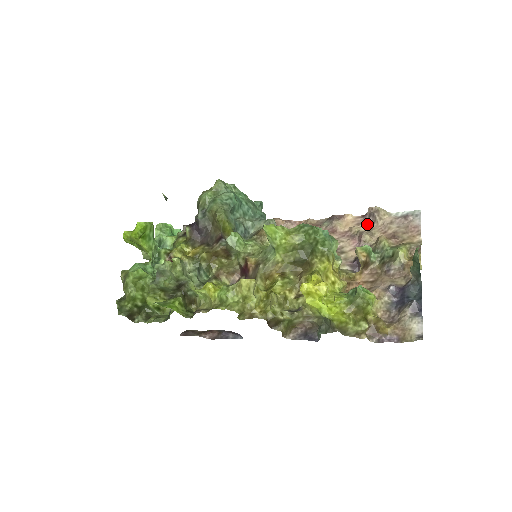
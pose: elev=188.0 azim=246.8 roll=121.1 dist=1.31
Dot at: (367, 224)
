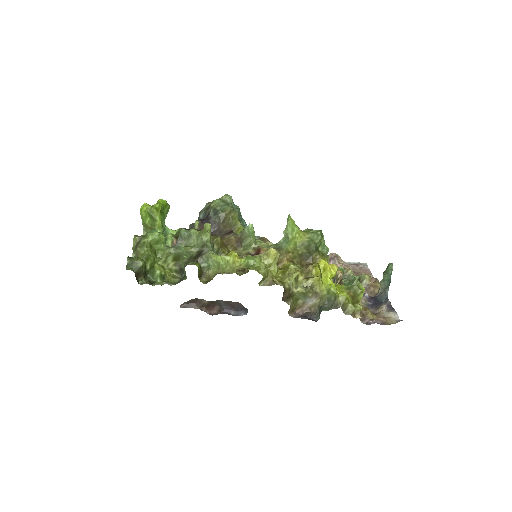
Dot at: occluded
